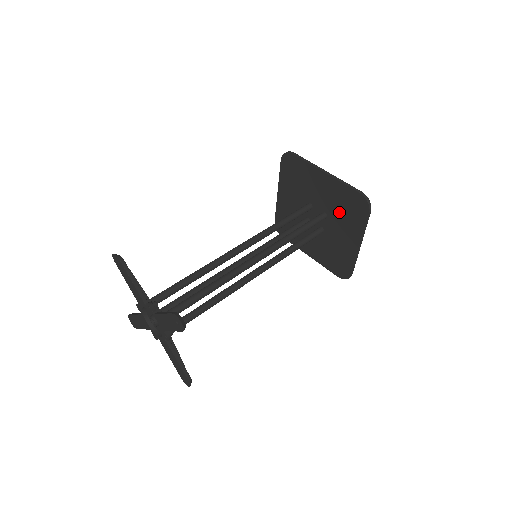
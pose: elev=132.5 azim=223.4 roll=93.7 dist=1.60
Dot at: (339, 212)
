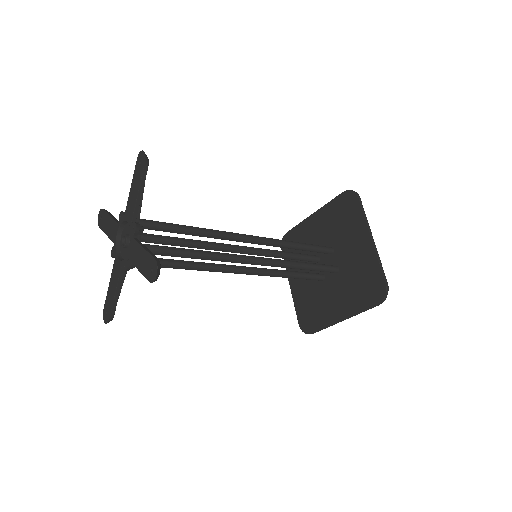
Dot at: (352, 279)
